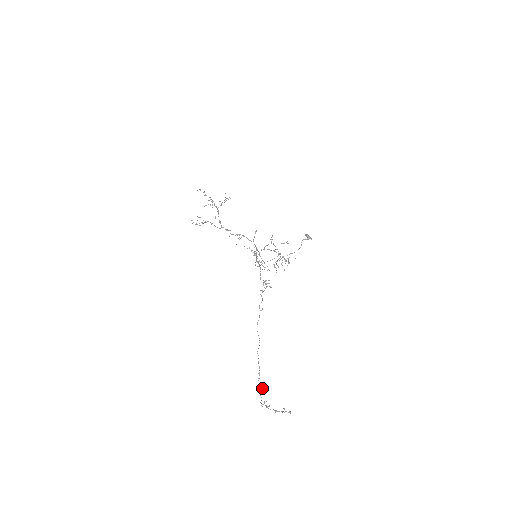
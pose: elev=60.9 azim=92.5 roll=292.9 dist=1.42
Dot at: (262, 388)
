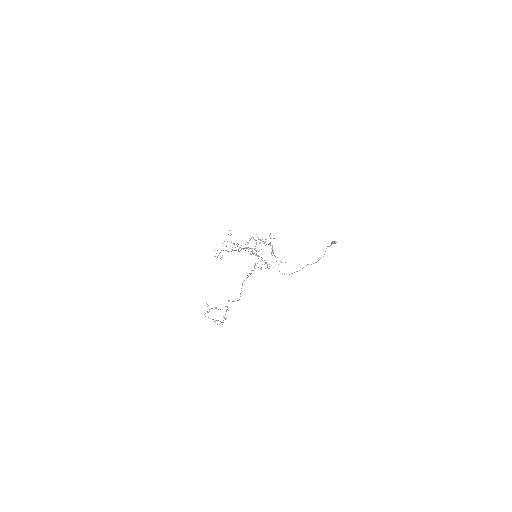
Dot at: occluded
